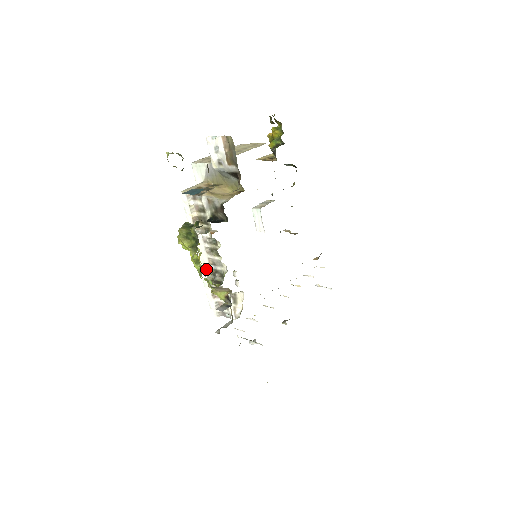
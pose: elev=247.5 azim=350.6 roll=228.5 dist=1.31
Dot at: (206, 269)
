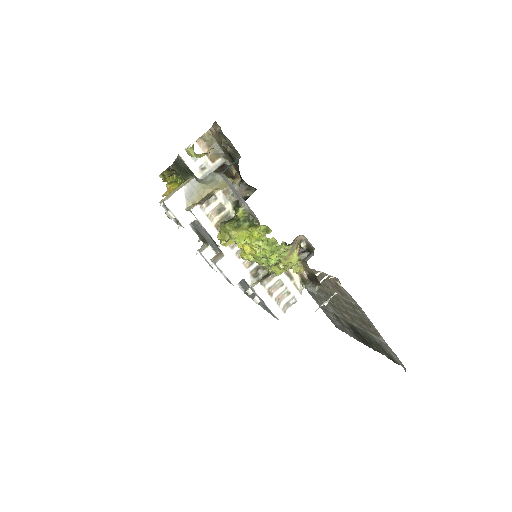
Dot at: (245, 279)
